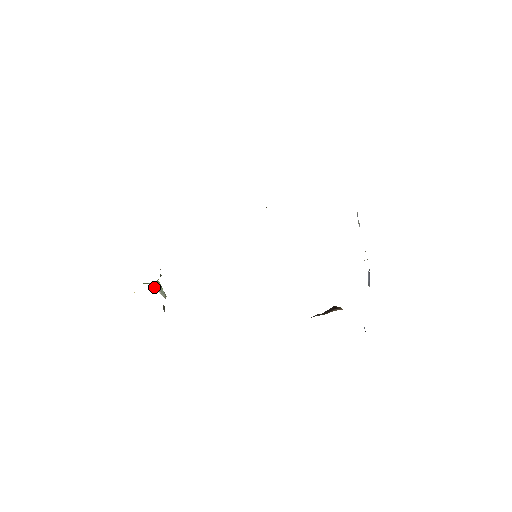
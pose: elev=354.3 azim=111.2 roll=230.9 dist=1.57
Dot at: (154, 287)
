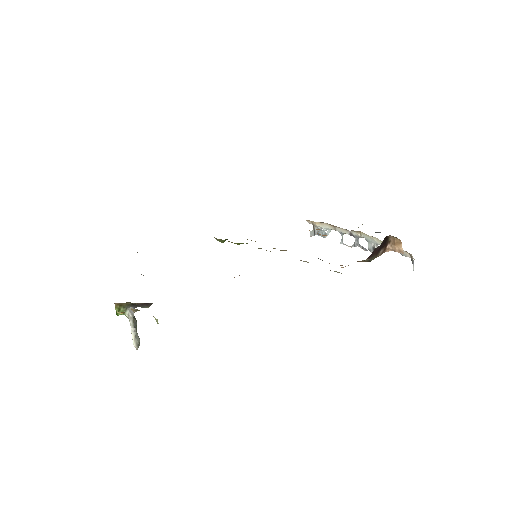
Dot at: (131, 319)
